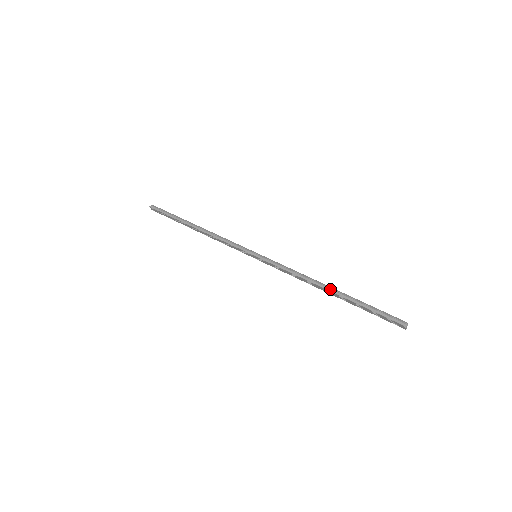
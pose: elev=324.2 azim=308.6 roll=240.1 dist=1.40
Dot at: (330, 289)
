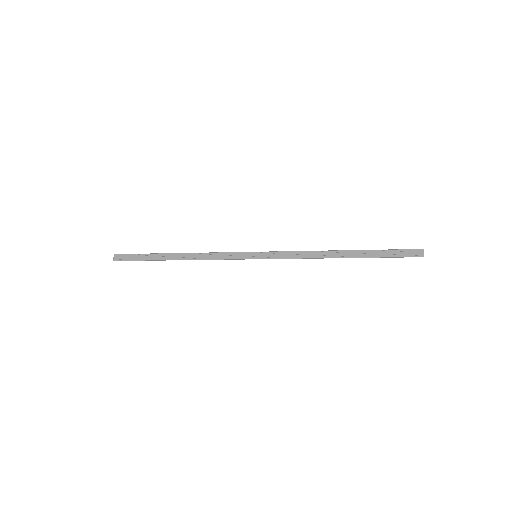
Dot at: (343, 253)
